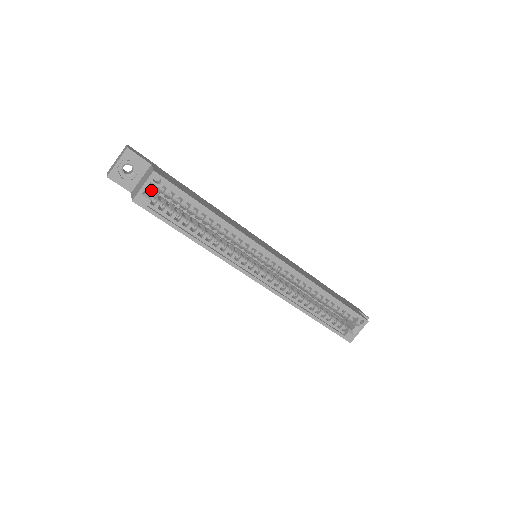
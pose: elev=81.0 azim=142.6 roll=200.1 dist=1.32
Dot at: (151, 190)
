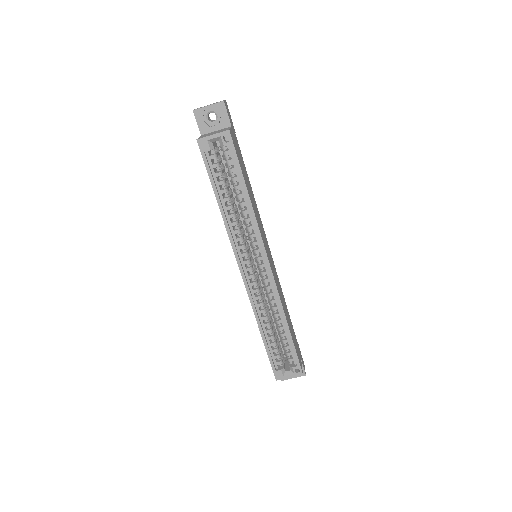
Dot at: (217, 144)
